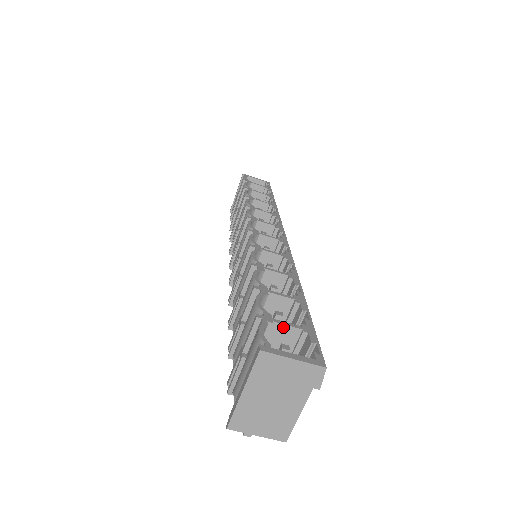
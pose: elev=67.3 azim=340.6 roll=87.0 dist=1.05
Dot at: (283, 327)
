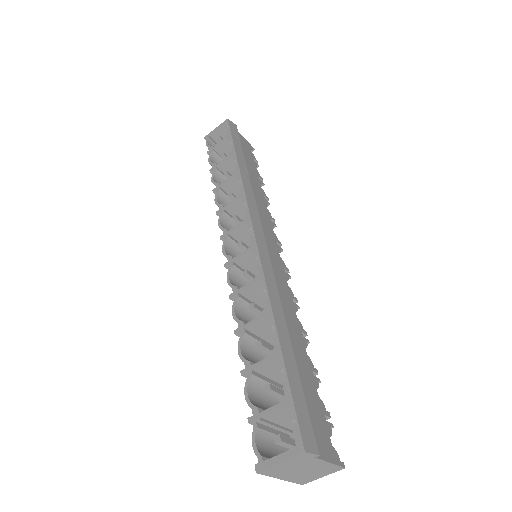
Dot at: (270, 414)
